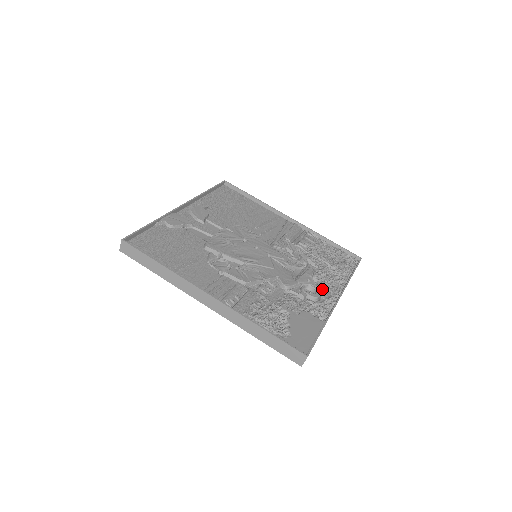
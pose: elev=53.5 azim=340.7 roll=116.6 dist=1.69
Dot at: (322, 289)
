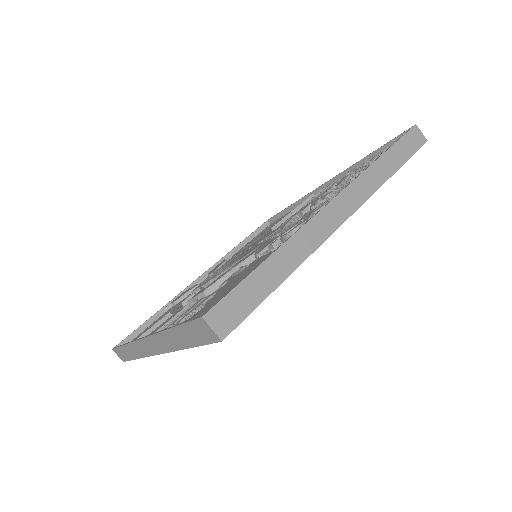
Dot at: (310, 213)
